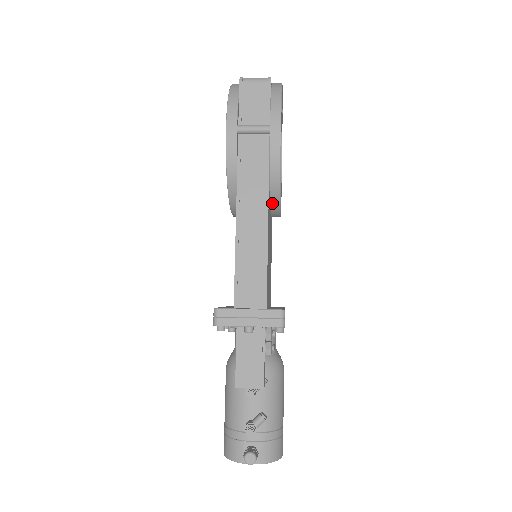
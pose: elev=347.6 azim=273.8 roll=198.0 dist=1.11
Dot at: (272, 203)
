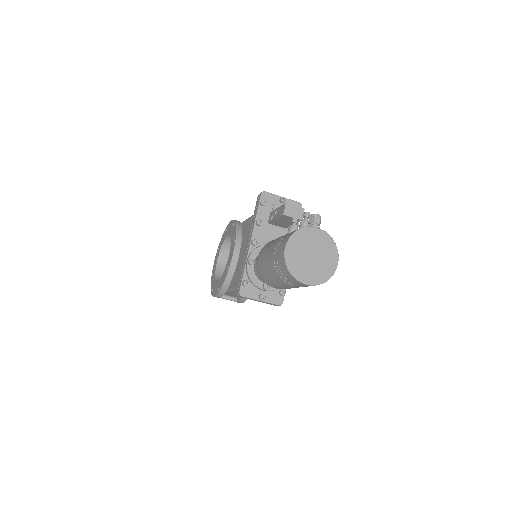
Dot at: occluded
